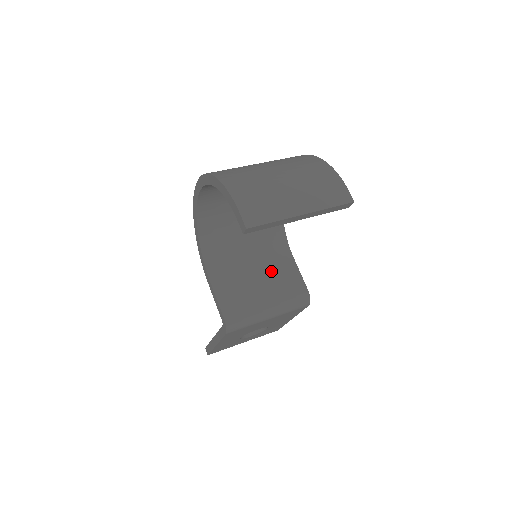
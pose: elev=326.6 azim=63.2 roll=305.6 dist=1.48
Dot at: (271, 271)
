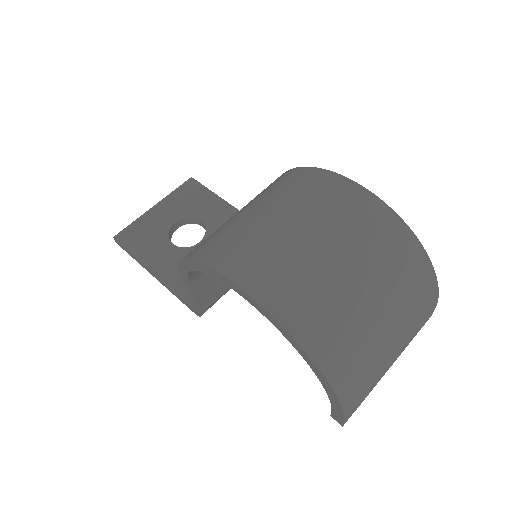
Dot at: occluded
